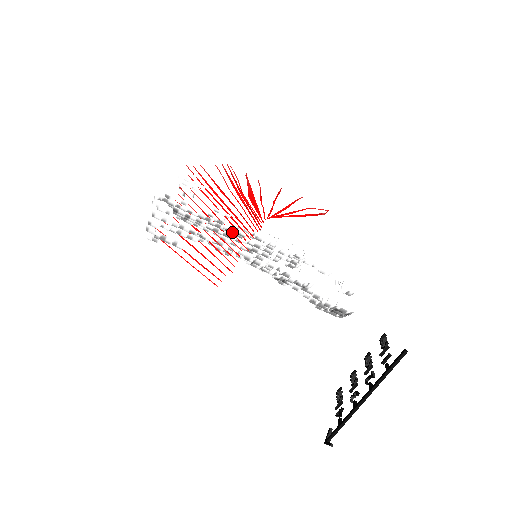
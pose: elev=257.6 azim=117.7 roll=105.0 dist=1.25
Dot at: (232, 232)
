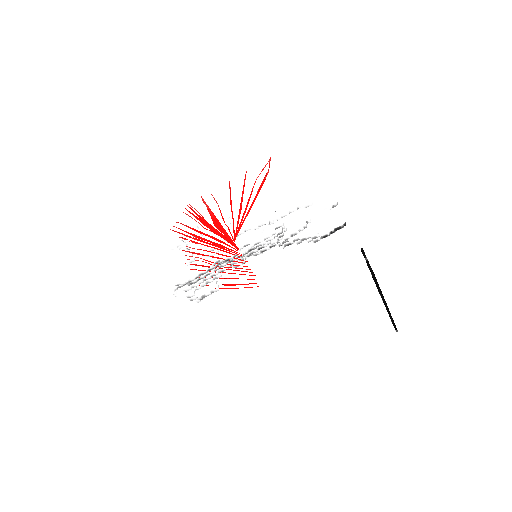
Dot at: occluded
